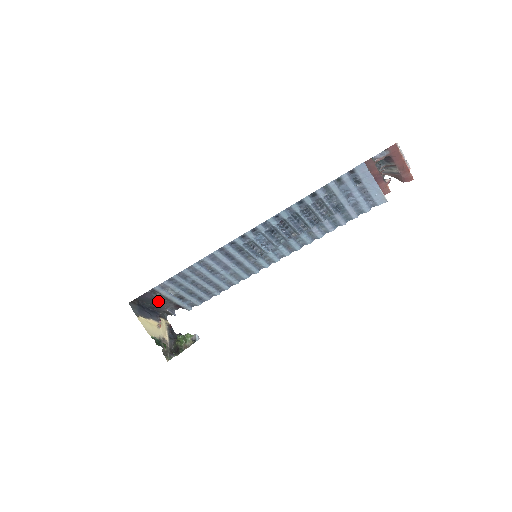
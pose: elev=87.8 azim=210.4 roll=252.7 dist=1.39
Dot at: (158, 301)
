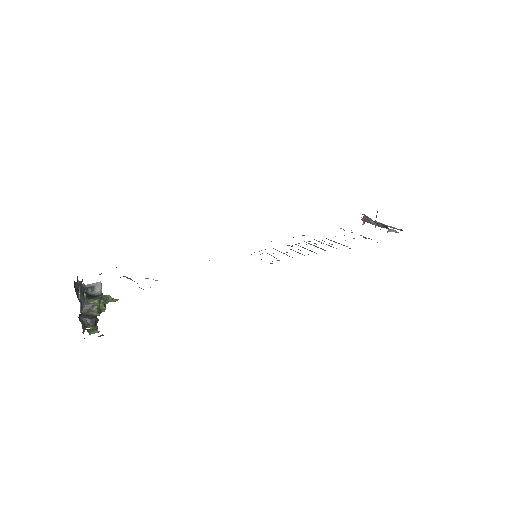
Dot at: occluded
